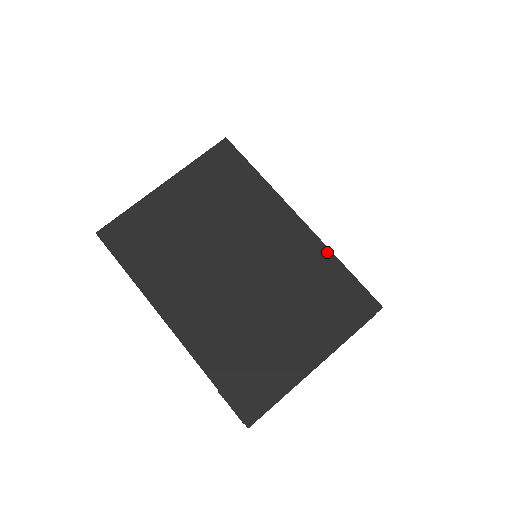
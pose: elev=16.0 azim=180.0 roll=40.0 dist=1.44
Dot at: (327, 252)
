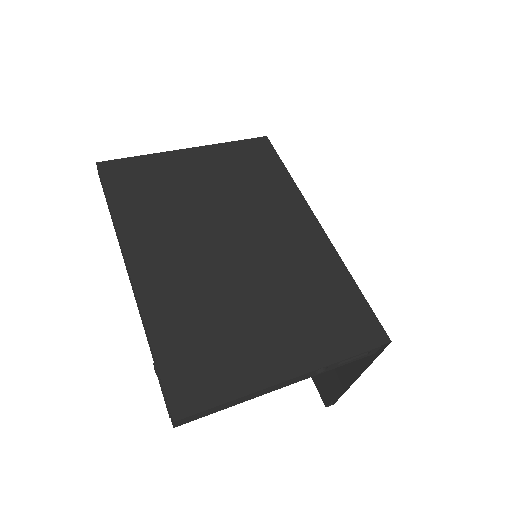
Dot at: (340, 264)
